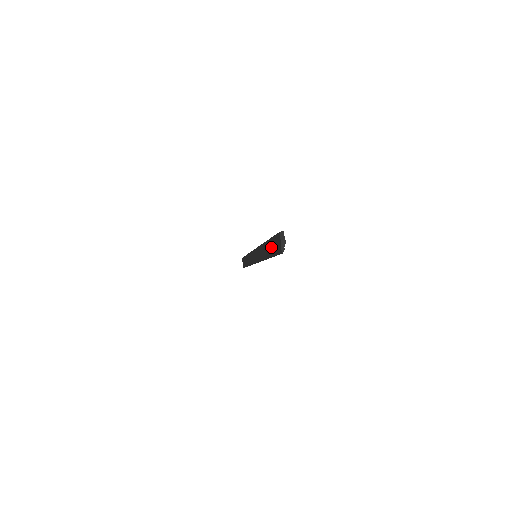
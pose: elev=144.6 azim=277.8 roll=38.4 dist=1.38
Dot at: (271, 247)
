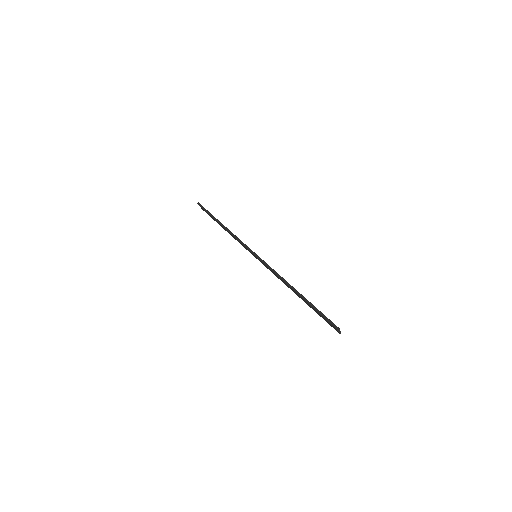
Dot at: occluded
